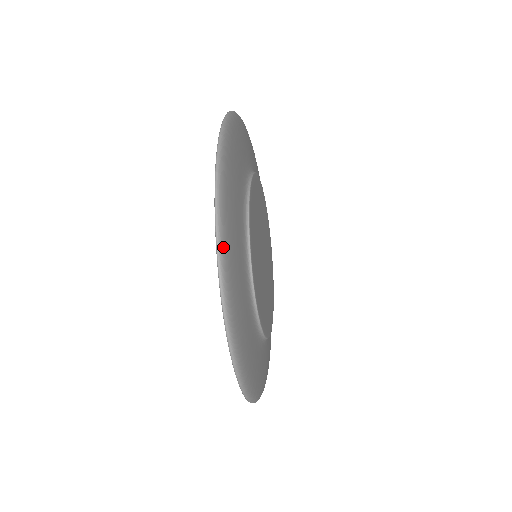
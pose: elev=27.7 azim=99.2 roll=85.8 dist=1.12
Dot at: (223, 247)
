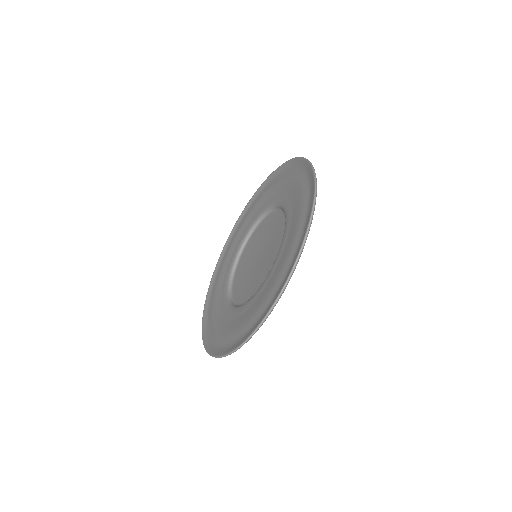
Dot at: occluded
